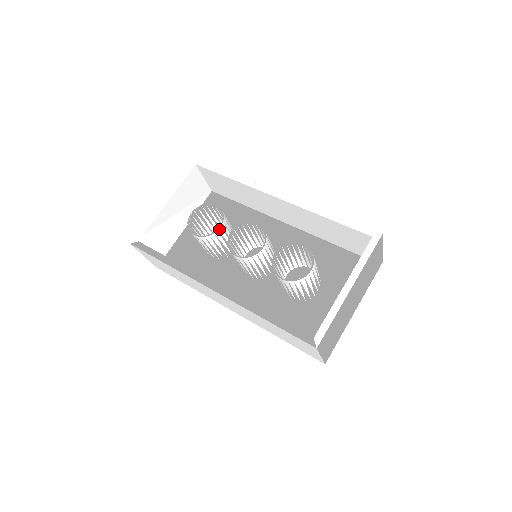
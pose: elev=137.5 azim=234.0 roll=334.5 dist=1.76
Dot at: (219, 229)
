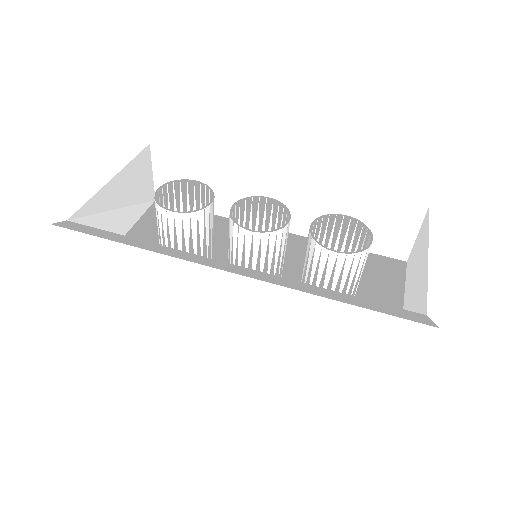
Dot at: (210, 205)
